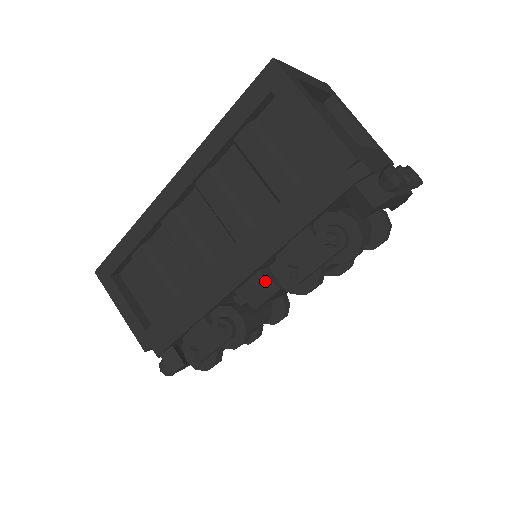
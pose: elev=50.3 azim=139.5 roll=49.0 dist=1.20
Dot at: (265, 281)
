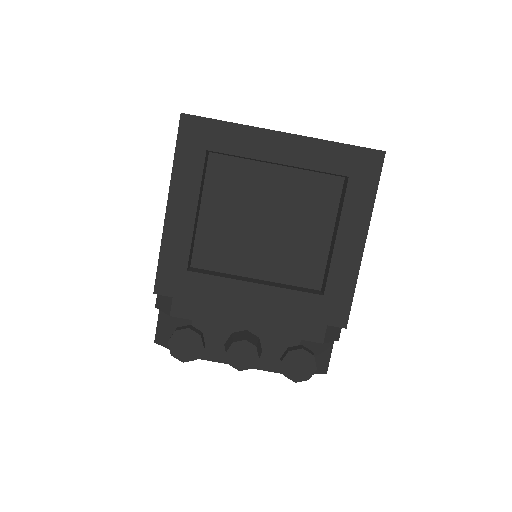
Dot at: occluded
